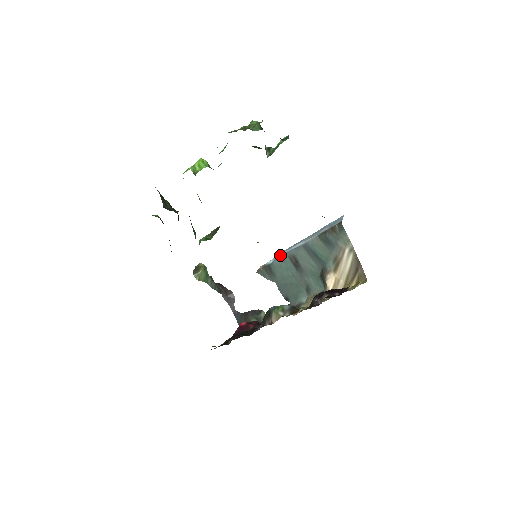
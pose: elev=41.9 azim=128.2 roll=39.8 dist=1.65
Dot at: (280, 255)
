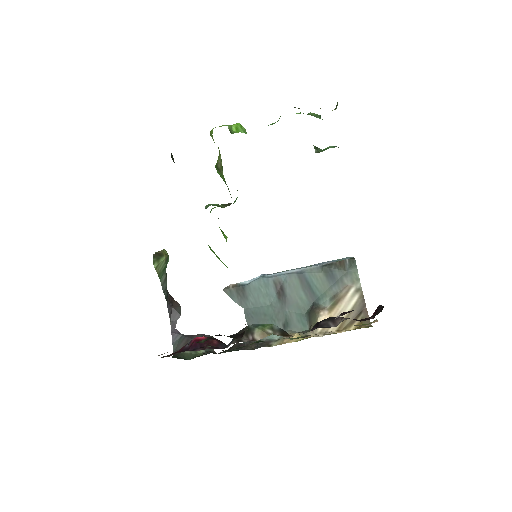
Dot at: (263, 277)
